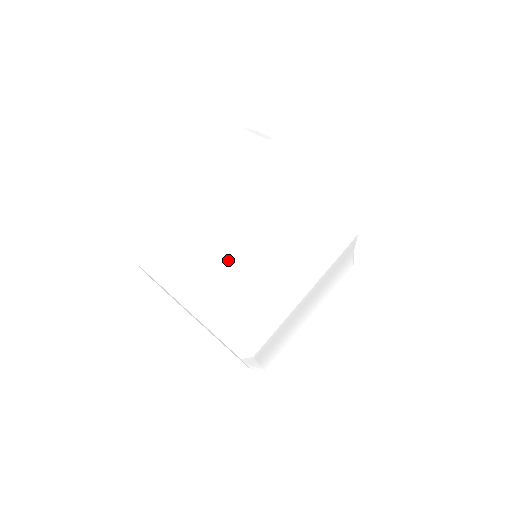
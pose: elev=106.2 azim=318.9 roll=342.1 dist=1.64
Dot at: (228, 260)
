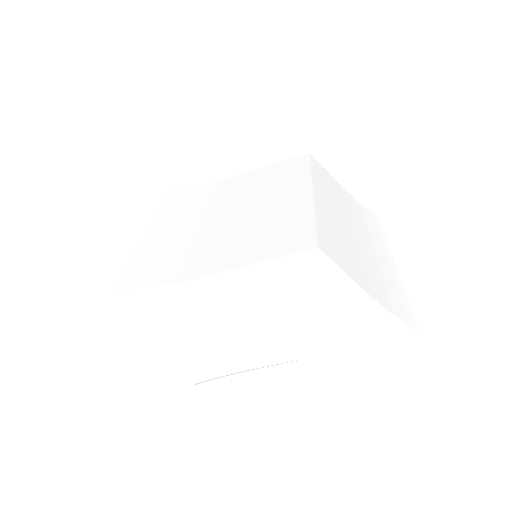
Dot at: (204, 239)
